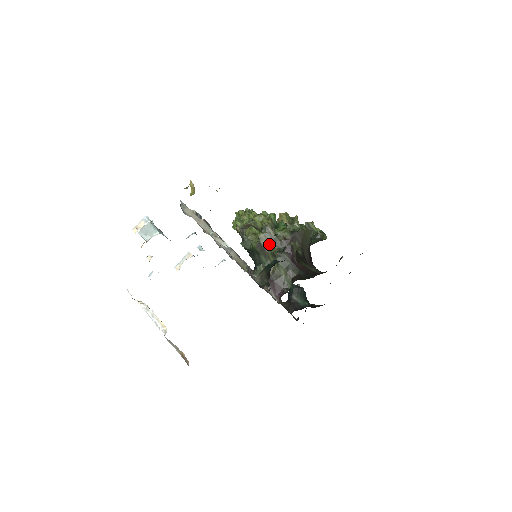
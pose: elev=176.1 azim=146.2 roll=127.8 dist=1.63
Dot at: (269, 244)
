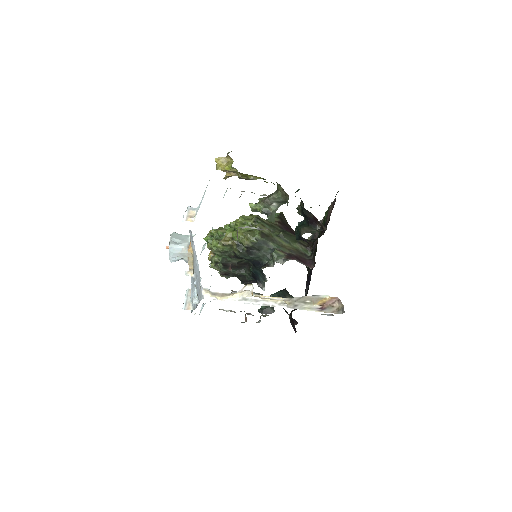
Dot at: (270, 230)
